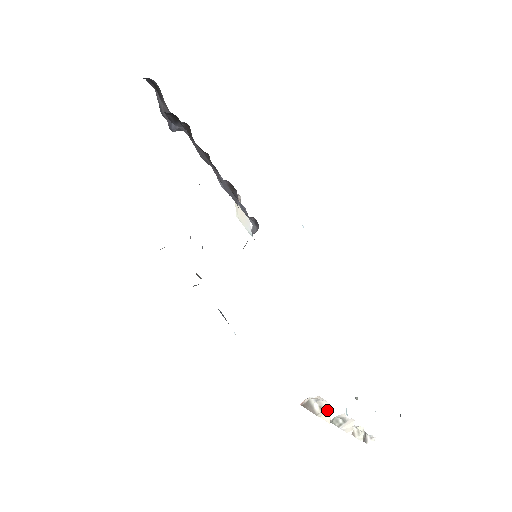
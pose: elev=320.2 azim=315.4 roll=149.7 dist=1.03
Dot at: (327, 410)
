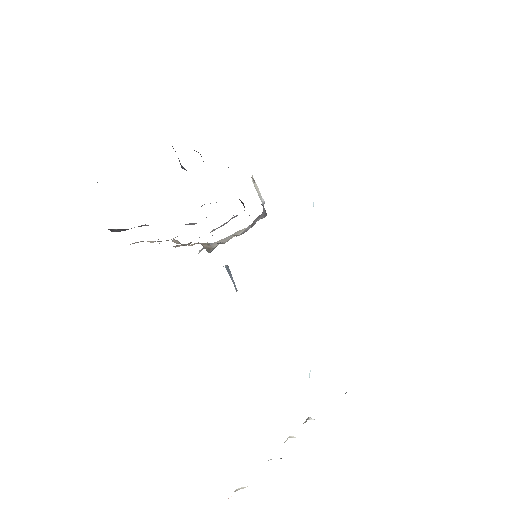
Dot at: occluded
